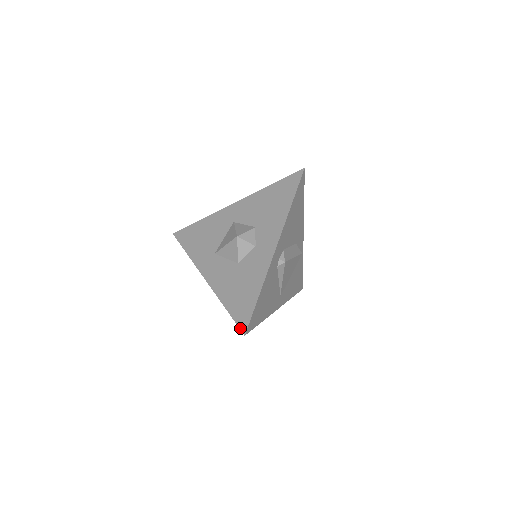
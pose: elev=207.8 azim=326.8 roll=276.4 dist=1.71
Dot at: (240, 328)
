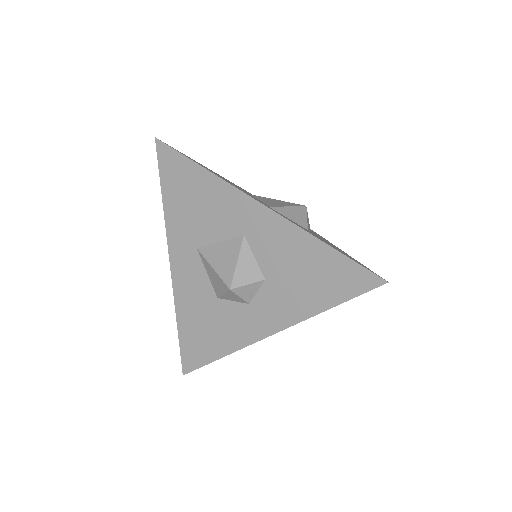
Dot at: (182, 365)
